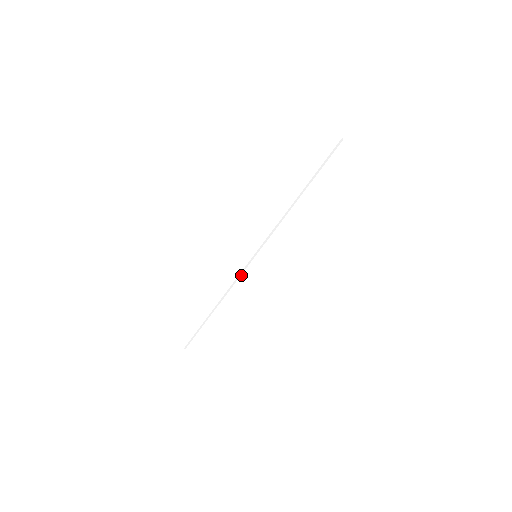
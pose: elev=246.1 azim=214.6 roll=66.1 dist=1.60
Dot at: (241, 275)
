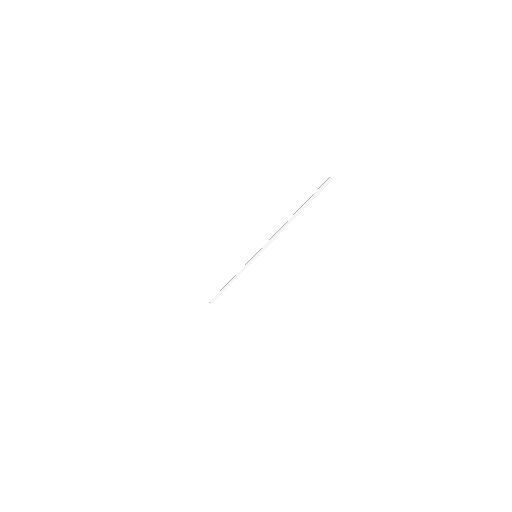
Dot at: (245, 266)
